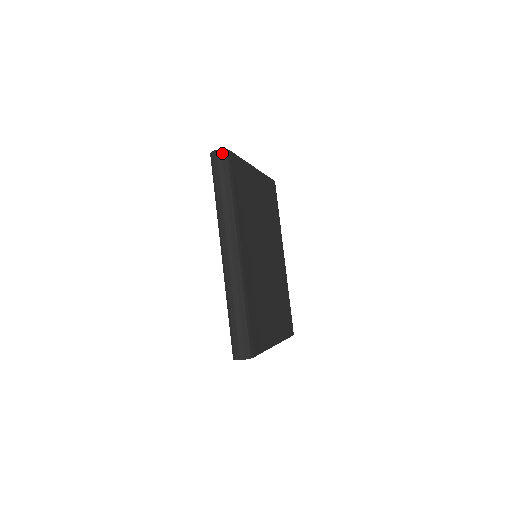
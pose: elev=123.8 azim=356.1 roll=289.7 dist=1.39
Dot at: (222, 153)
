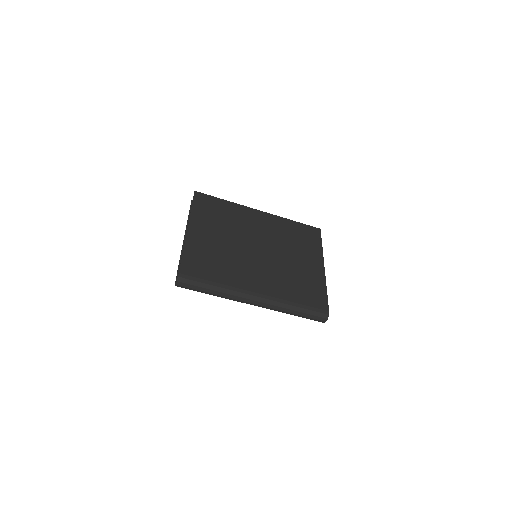
Dot at: (180, 282)
